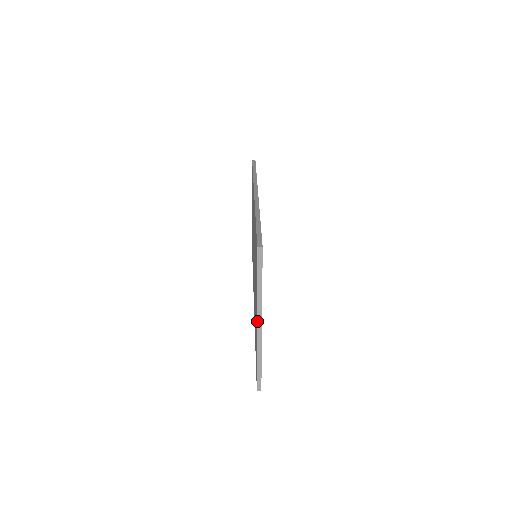
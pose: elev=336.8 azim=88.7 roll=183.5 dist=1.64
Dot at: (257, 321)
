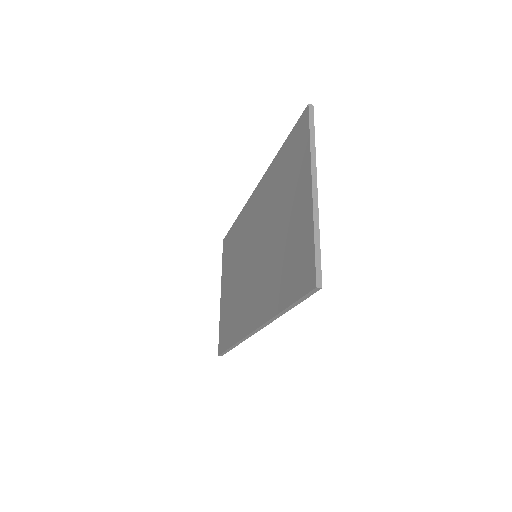
Dot at: (312, 182)
